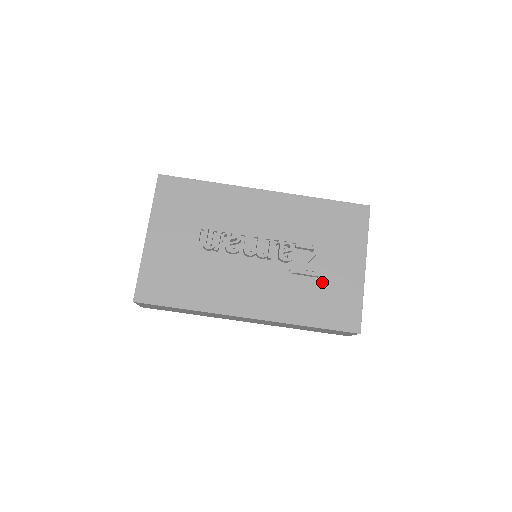
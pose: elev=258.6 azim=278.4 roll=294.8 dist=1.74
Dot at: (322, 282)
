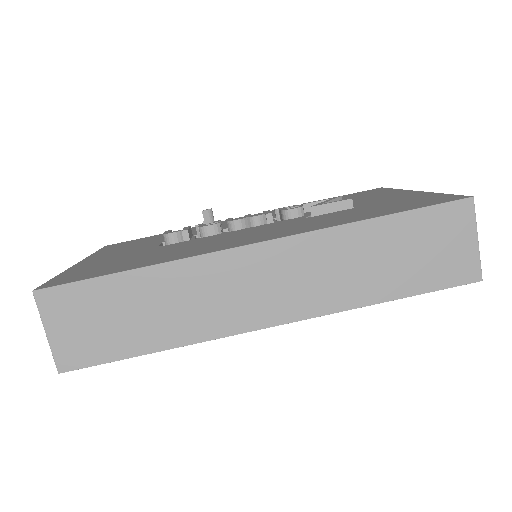
Dot at: (363, 207)
